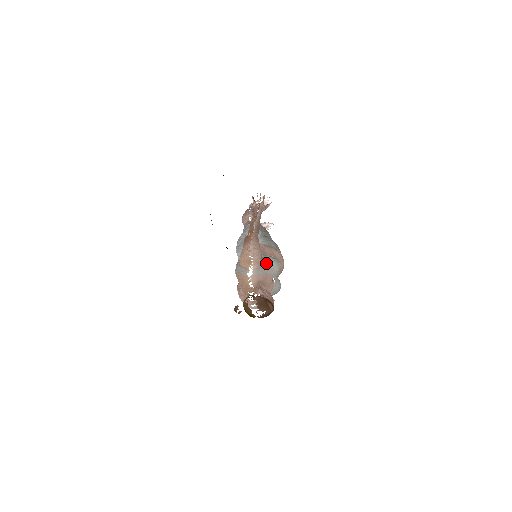
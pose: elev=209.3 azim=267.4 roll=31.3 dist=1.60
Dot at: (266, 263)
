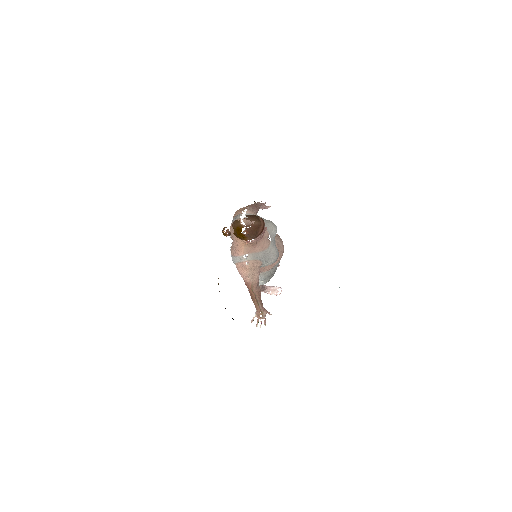
Dot at: (261, 217)
